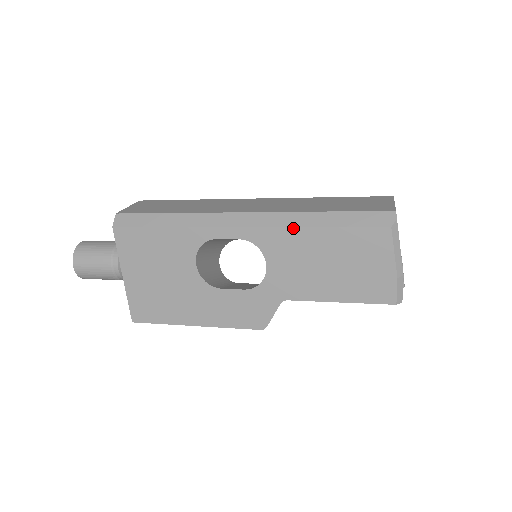
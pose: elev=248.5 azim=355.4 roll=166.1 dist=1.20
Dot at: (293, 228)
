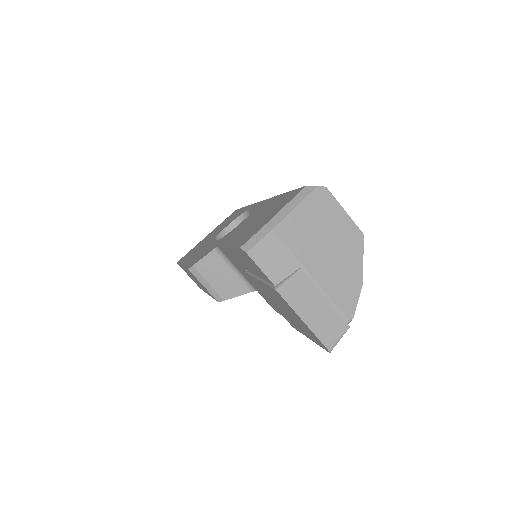
Dot at: occluded
